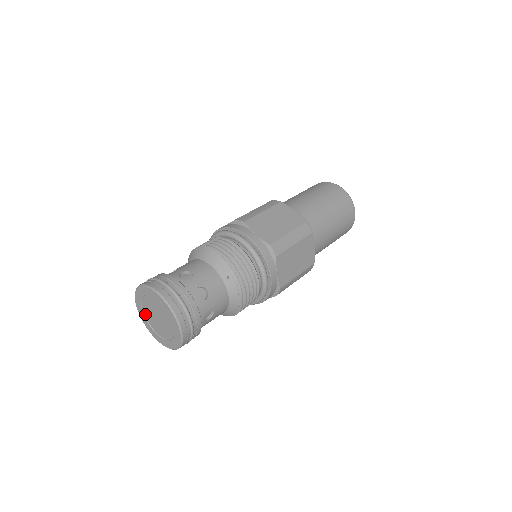
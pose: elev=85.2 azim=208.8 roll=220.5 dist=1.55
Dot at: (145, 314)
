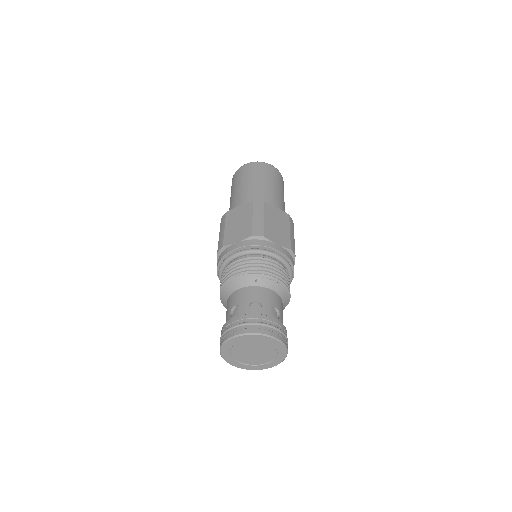
Dot at: (245, 363)
